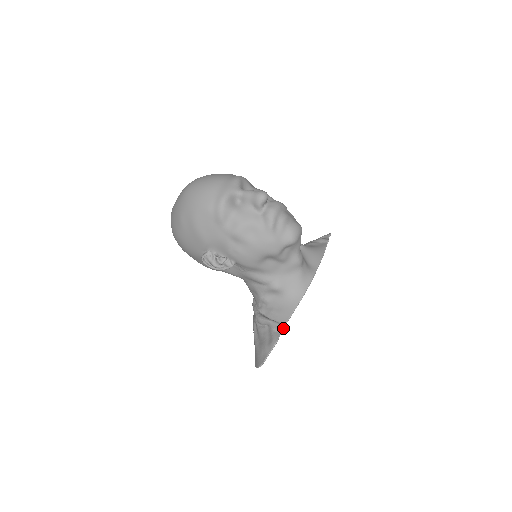
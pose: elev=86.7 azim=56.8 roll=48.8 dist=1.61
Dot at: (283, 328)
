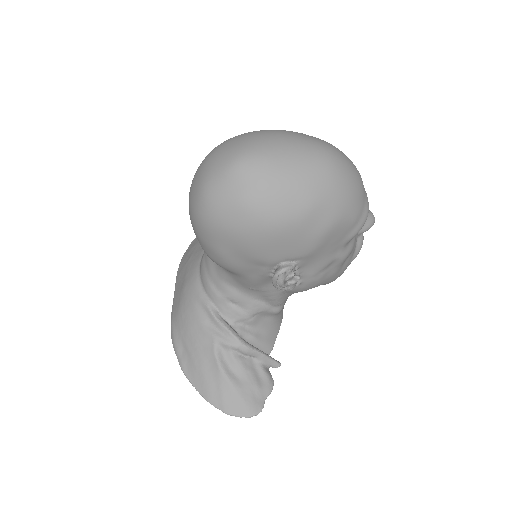
Dot at: (279, 365)
